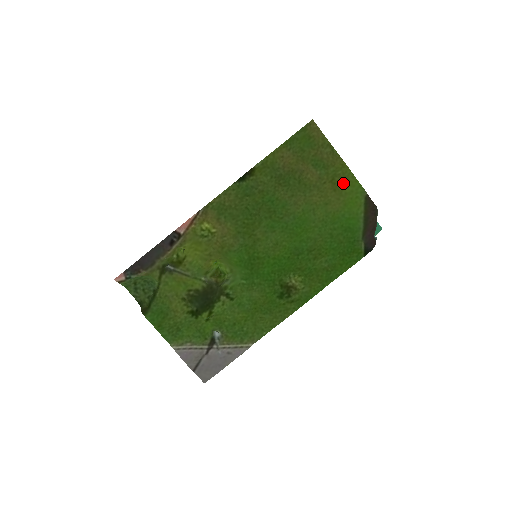
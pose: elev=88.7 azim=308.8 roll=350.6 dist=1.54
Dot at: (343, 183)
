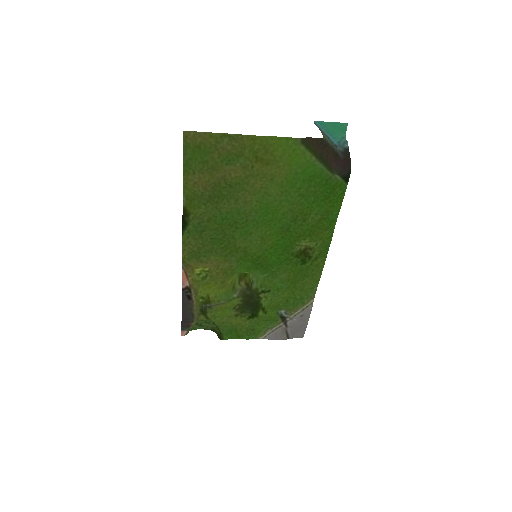
Dot at: (269, 152)
